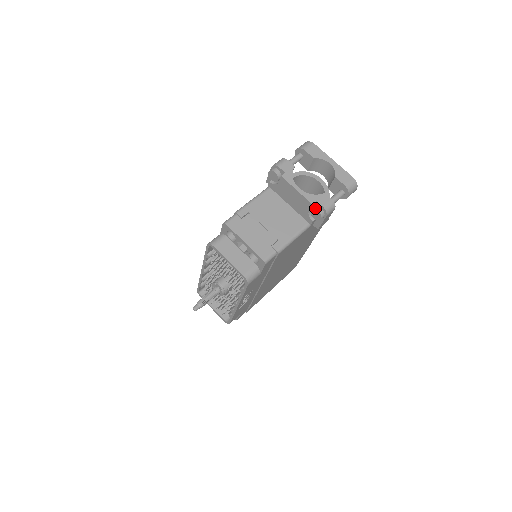
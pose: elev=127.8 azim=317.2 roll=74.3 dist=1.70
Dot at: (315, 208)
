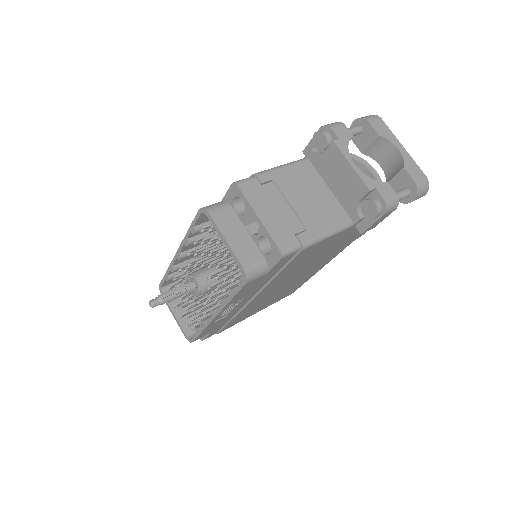
Dot at: (371, 198)
